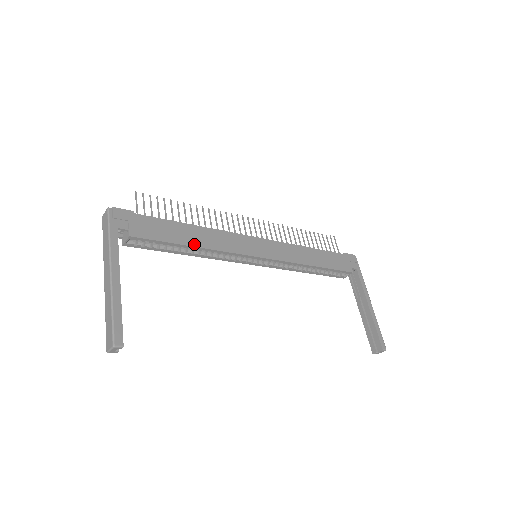
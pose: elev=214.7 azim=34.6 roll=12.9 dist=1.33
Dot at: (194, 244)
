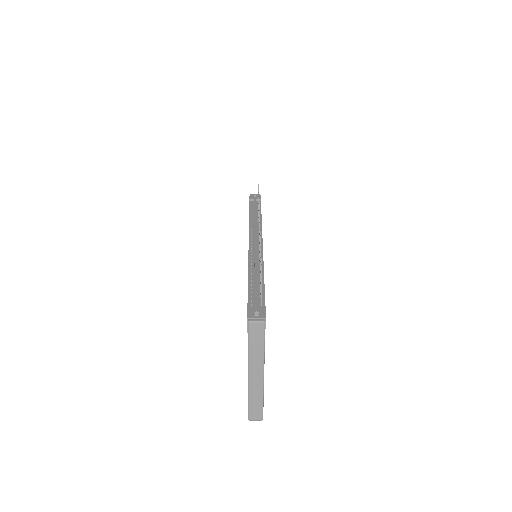
Dot at: occluded
